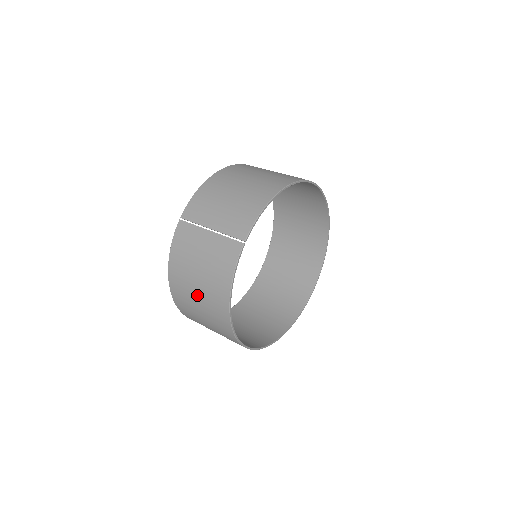
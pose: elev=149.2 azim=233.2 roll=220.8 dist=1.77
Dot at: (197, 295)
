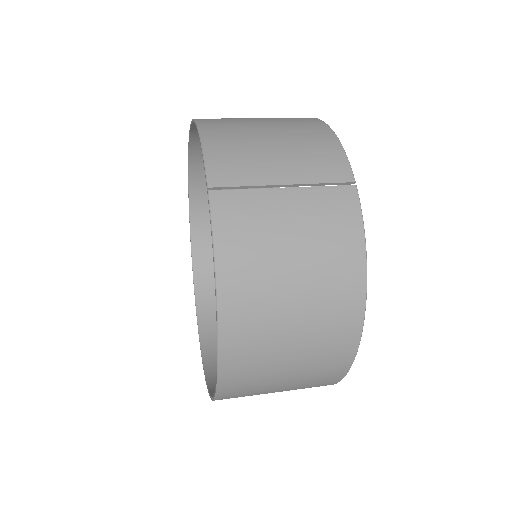
Dot at: (293, 312)
